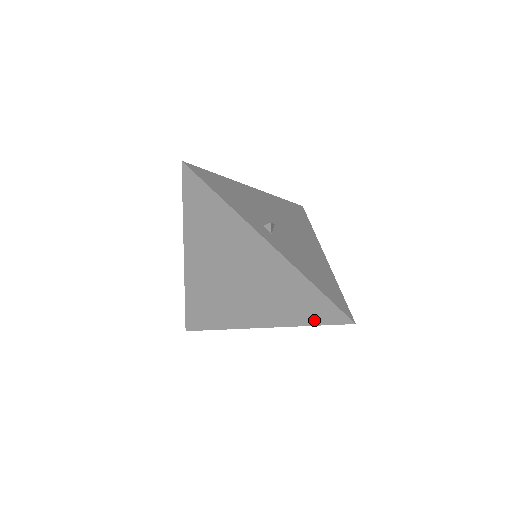
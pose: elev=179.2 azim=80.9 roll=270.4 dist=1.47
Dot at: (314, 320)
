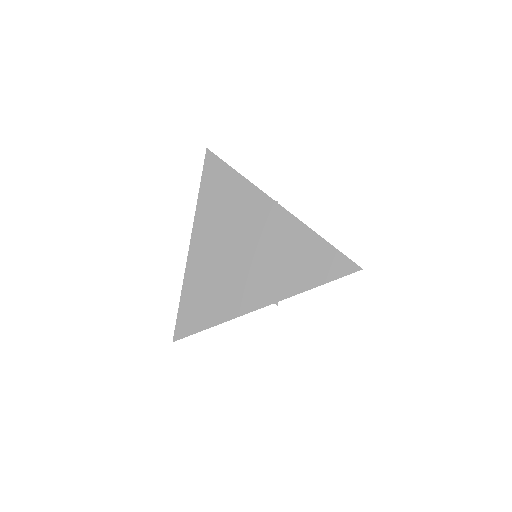
Dot at: (321, 278)
